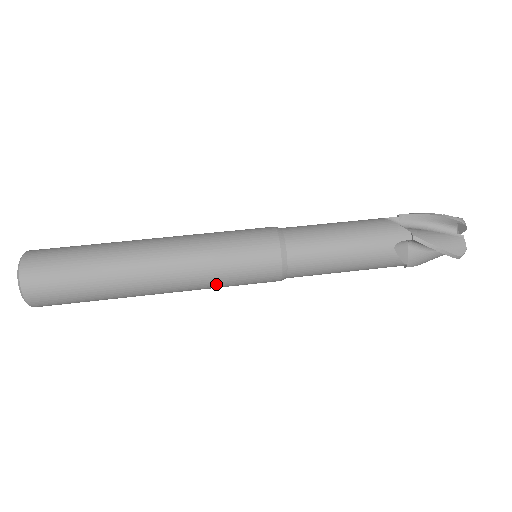
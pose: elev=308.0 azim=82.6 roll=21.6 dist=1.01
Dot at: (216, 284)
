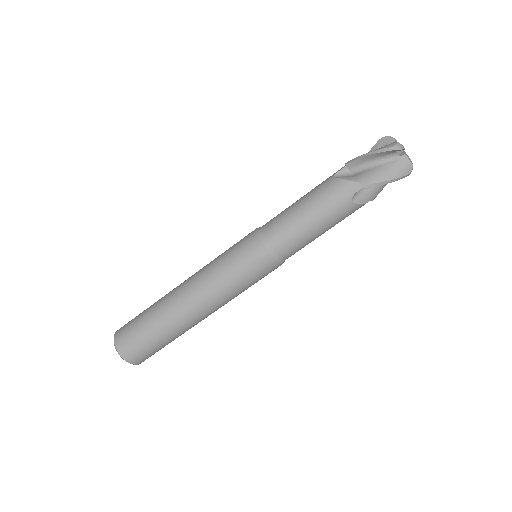
Dot at: (240, 293)
